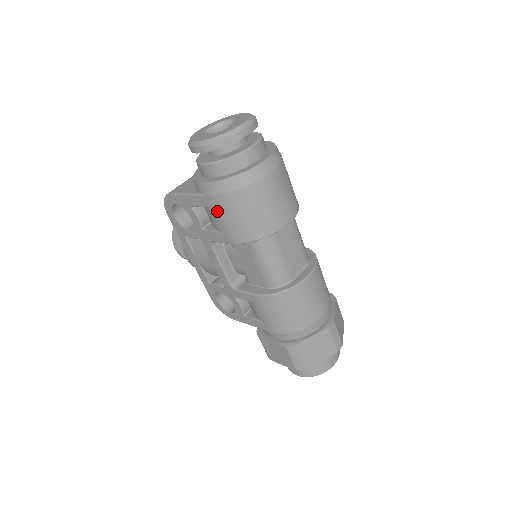
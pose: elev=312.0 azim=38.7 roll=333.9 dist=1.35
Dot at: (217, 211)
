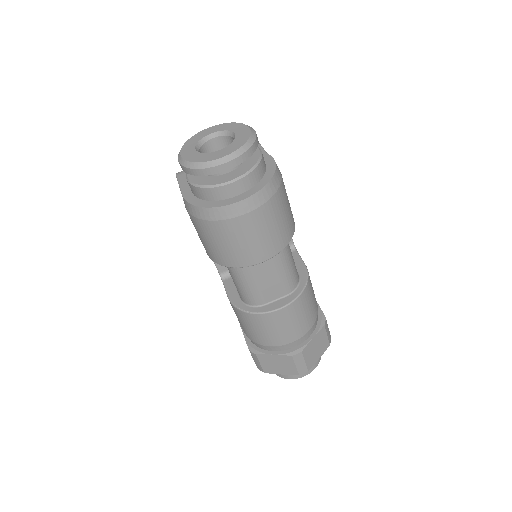
Dot at: (193, 224)
